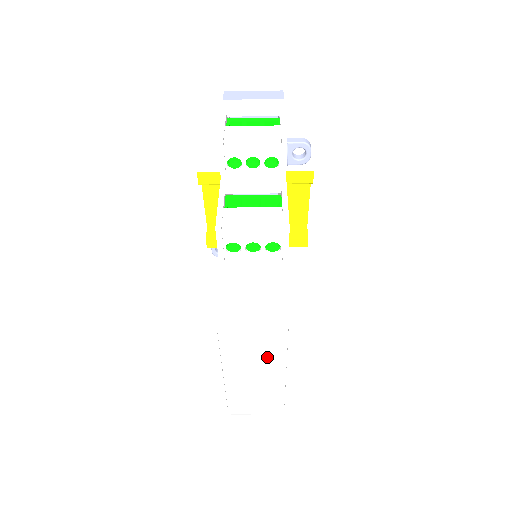
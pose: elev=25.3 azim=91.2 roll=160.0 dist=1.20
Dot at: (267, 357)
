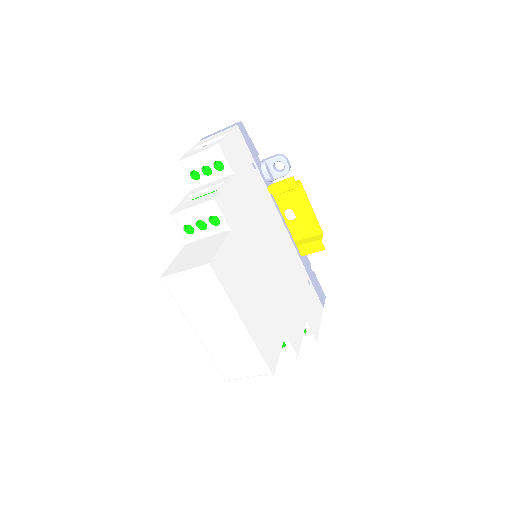
Dot at: (214, 304)
